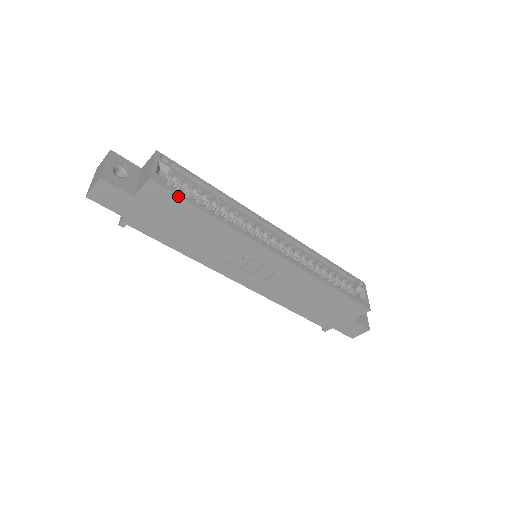
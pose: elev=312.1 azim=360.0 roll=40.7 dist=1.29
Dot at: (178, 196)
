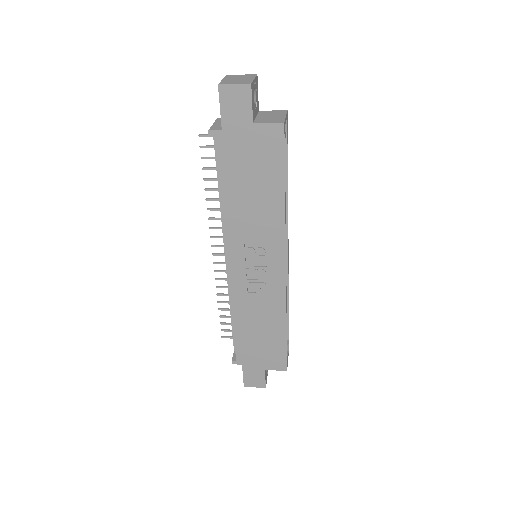
Dot at: (284, 156)
